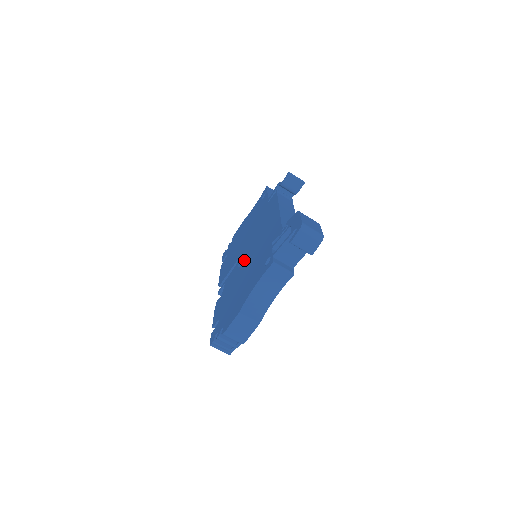
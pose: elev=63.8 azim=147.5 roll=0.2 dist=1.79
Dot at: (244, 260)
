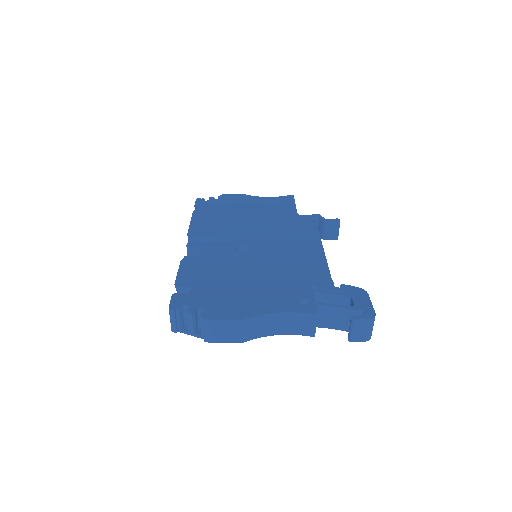
Dot at: (250, 253)
